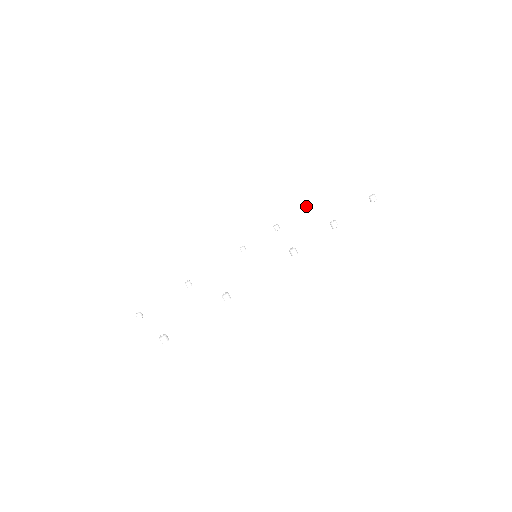
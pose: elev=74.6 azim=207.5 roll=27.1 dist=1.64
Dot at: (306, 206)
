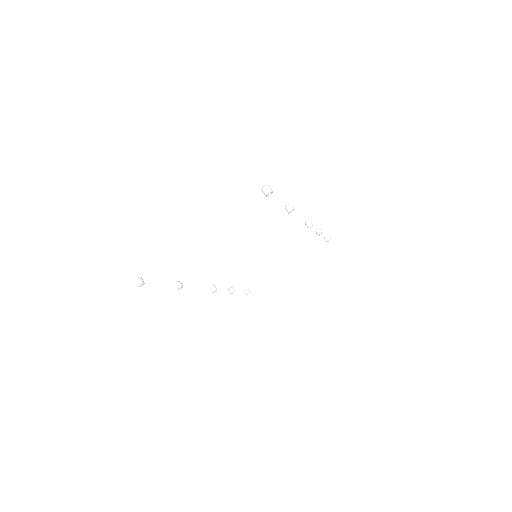
Dot at: (245, 290)
